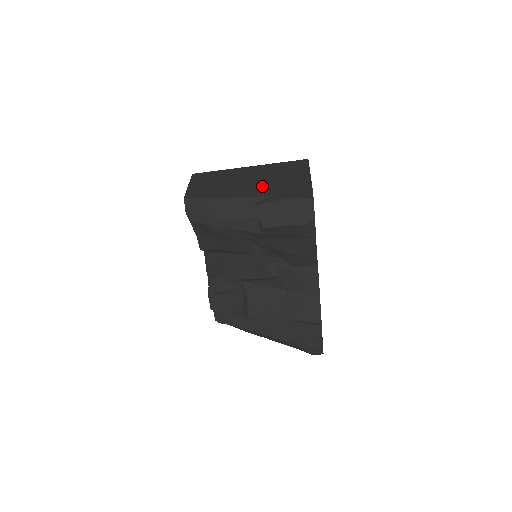
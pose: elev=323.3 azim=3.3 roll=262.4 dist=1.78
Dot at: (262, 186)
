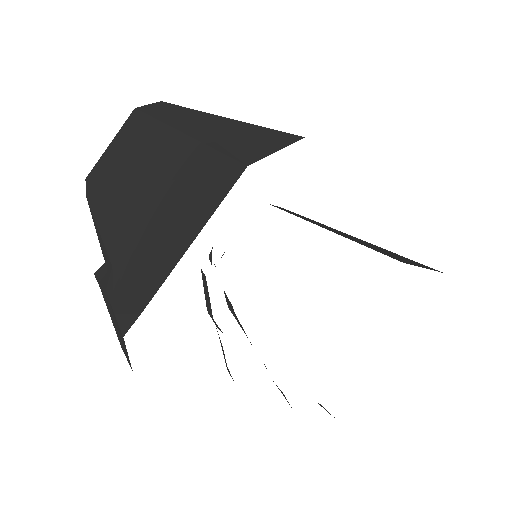
Dot at: (131, 222)
